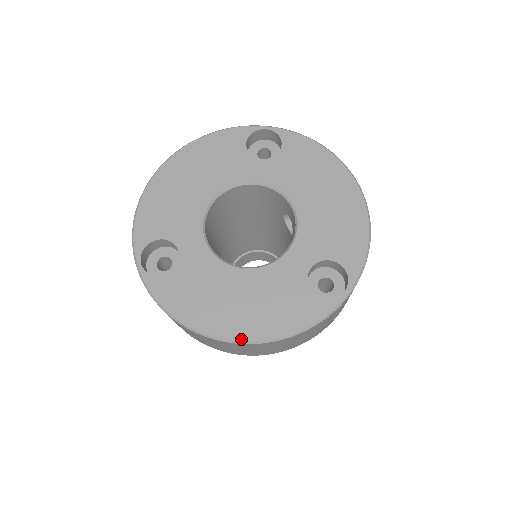
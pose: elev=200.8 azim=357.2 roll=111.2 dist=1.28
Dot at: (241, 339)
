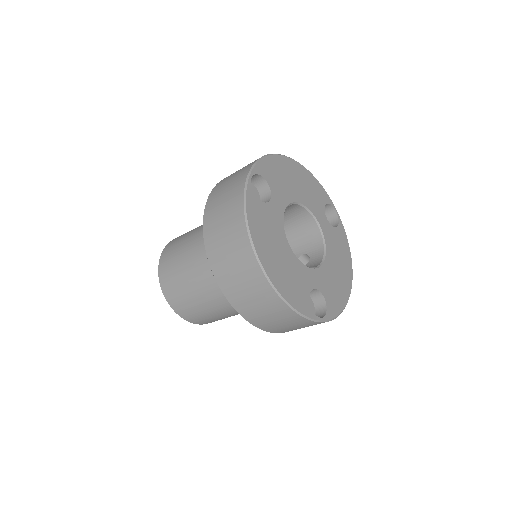
Dot at: (268, 274)
